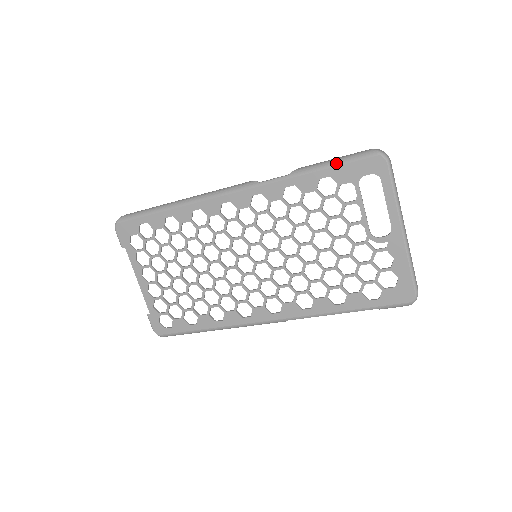
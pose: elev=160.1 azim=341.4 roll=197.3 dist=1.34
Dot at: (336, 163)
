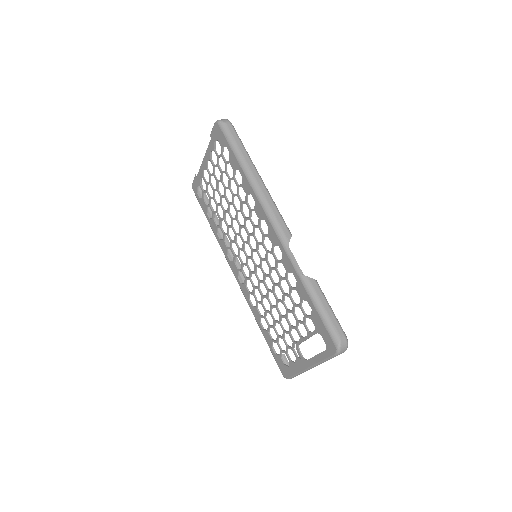
Dot at: (320, 313)
